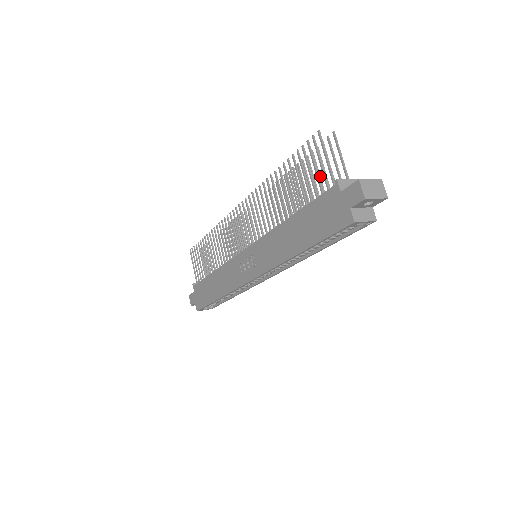
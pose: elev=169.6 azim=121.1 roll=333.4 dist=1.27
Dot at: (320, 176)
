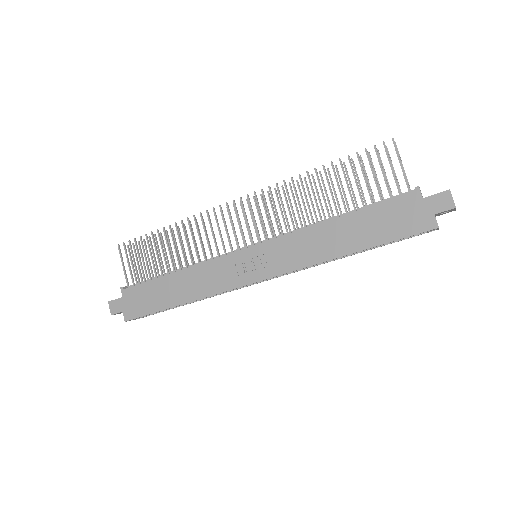
Dot at: occluded
